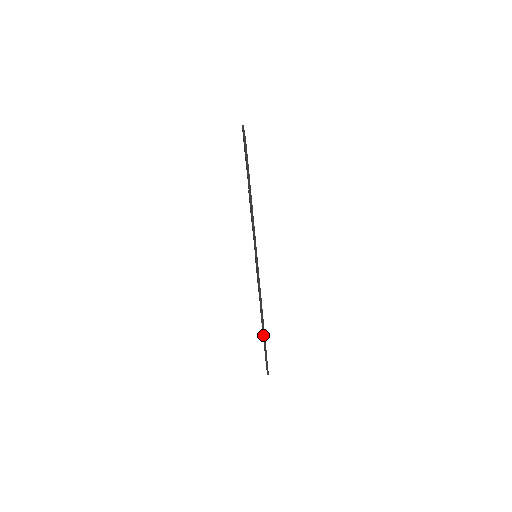
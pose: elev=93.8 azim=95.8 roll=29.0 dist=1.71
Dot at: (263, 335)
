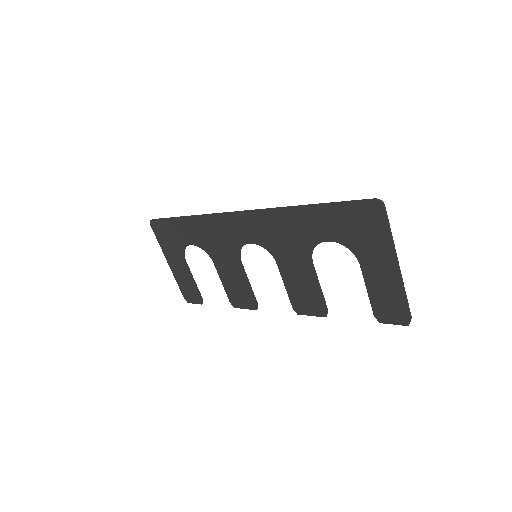
Dot at: (310, 206)
